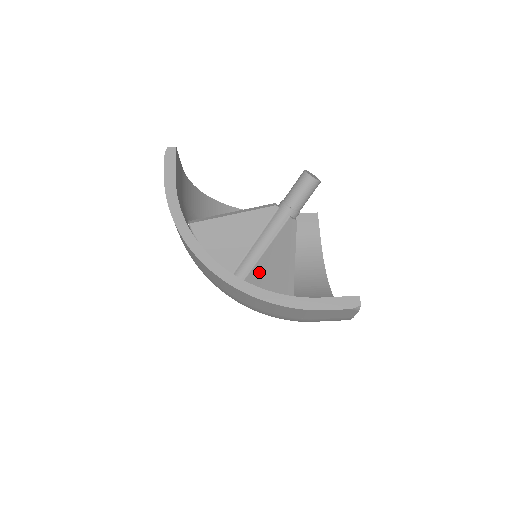
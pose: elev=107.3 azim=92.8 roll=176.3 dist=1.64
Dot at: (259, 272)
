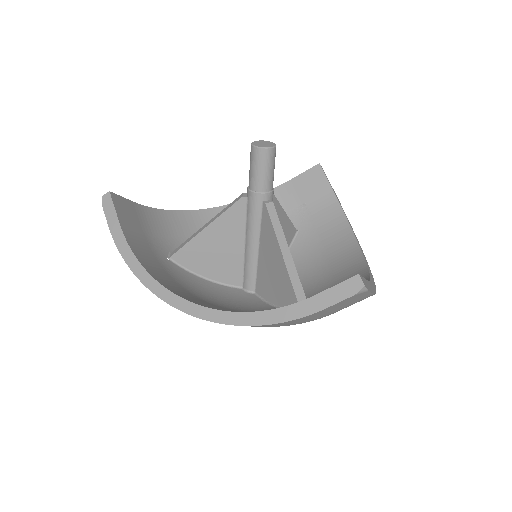
Dot at: (263, 274)
